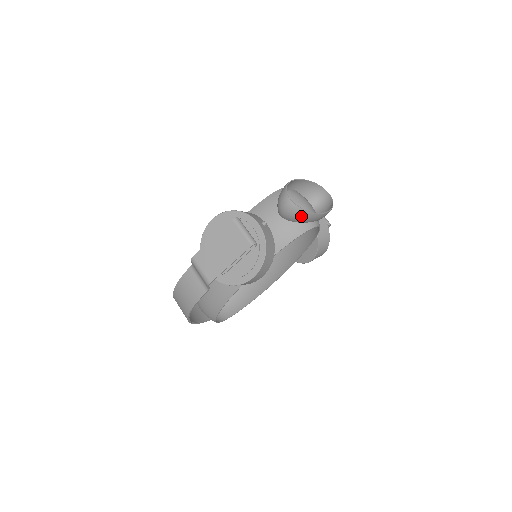
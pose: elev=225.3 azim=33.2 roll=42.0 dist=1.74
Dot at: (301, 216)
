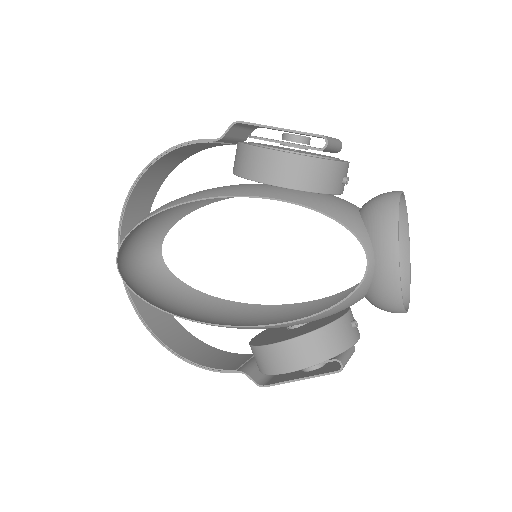
Dot at: occluded
